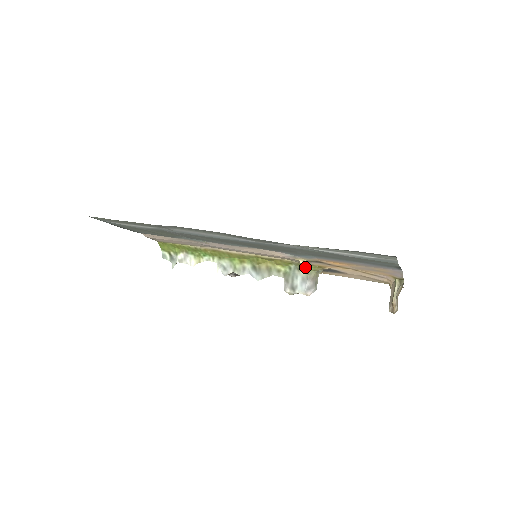
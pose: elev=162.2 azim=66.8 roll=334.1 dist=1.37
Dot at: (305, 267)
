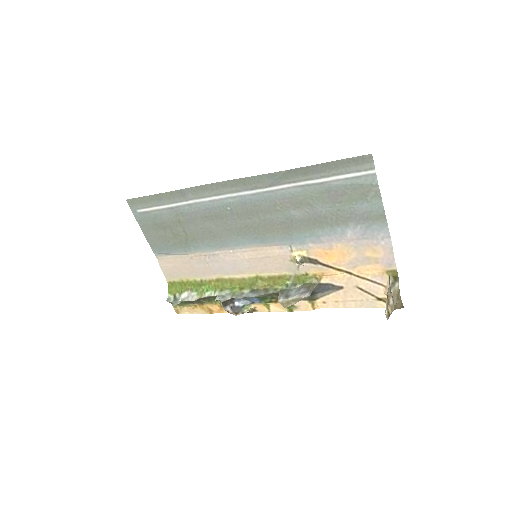
Dot at: (302, 280)
